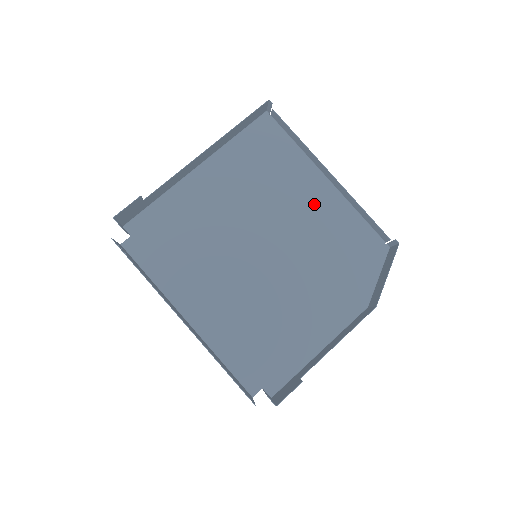
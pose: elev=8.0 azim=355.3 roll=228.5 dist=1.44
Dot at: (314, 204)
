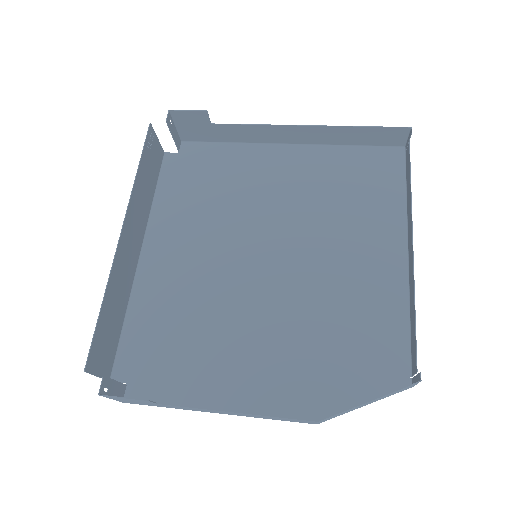
Dot at: (367, 263)
